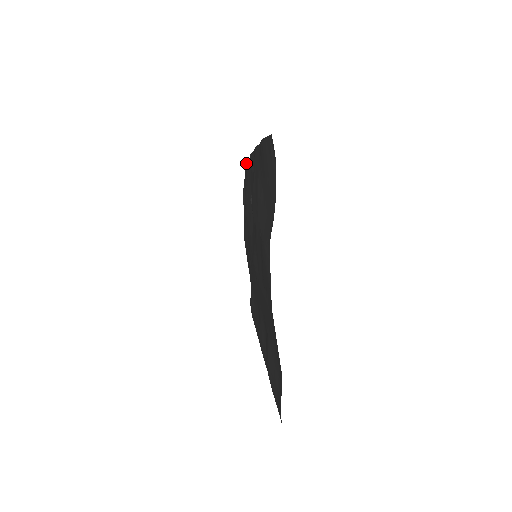
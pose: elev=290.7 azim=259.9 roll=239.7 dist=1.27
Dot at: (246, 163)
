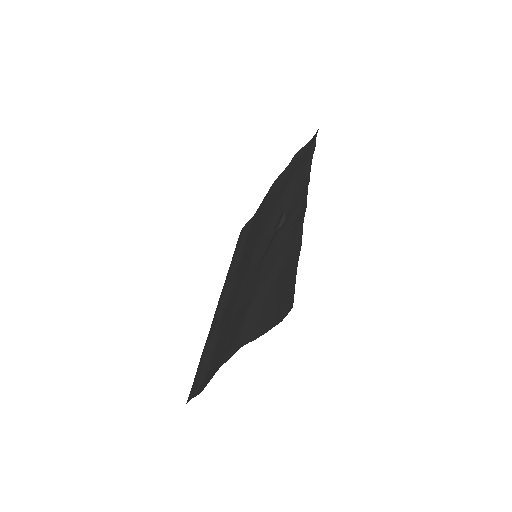
Dot at: (311, 154)
